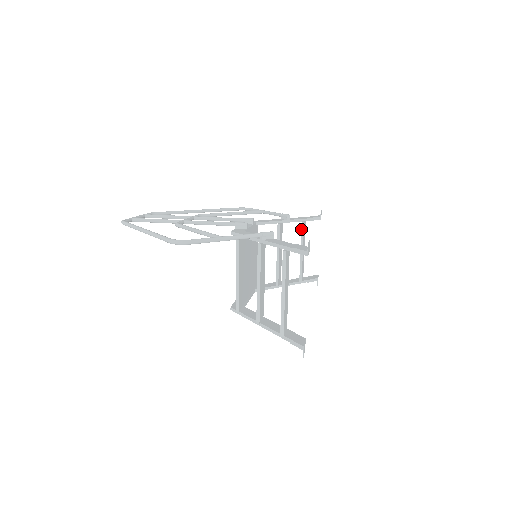
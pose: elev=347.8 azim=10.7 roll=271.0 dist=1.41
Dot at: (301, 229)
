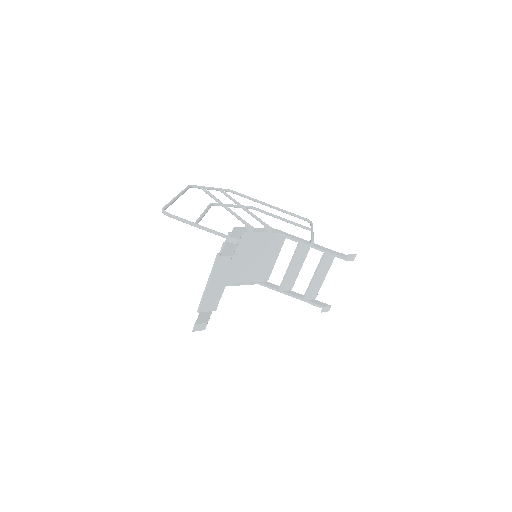
Dot at: (321, 258)
